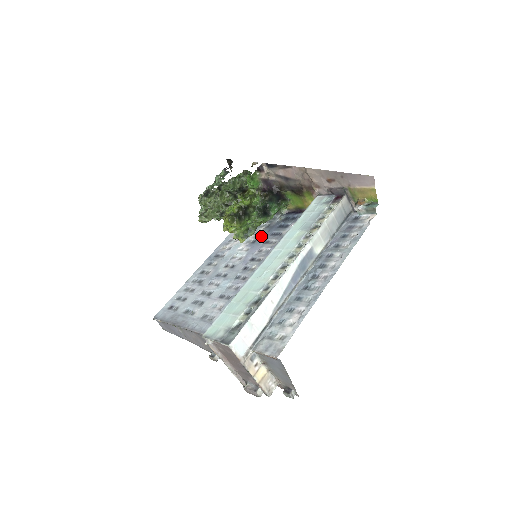
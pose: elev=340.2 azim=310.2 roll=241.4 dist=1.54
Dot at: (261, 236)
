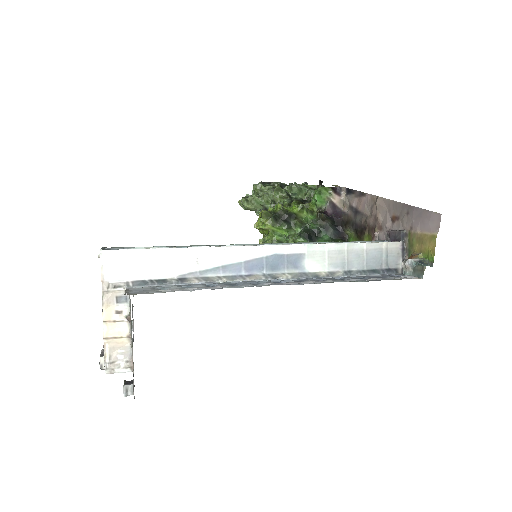
Dot at: occluded
